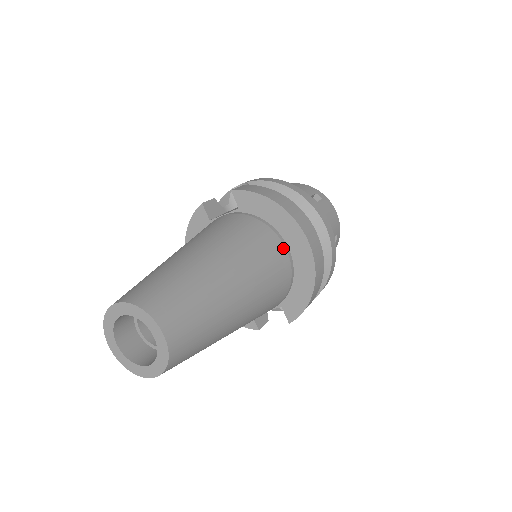
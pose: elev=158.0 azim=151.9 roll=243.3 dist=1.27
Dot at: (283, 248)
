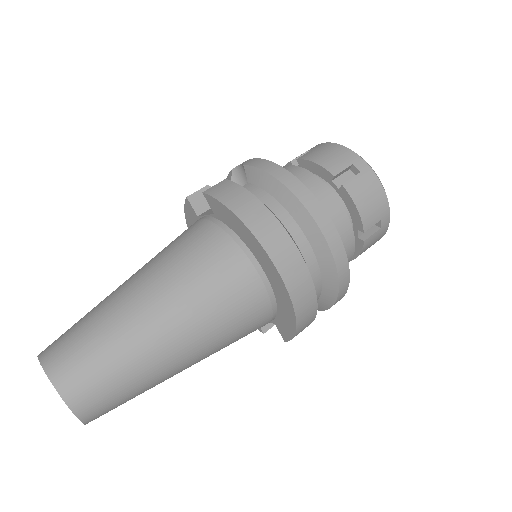
Dot at: (254, 274)
